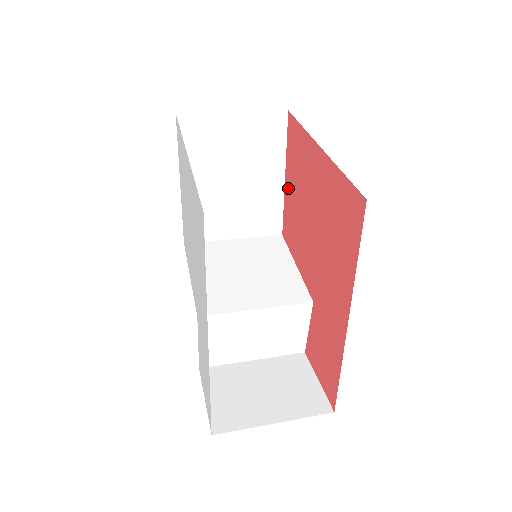
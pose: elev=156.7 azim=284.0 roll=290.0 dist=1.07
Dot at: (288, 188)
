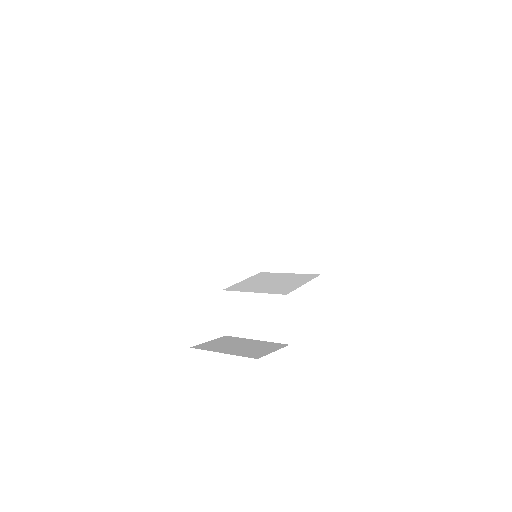
Dot at: occluded
